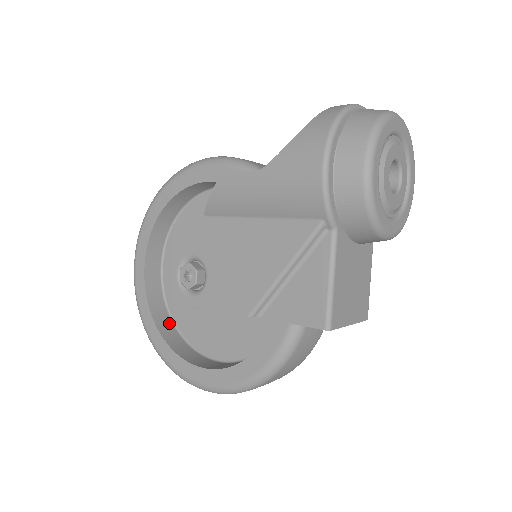
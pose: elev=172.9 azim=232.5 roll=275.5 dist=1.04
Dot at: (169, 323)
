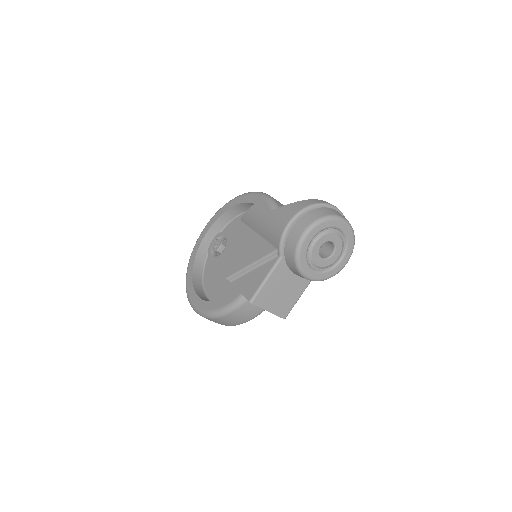
Dot at: (201, 268)
